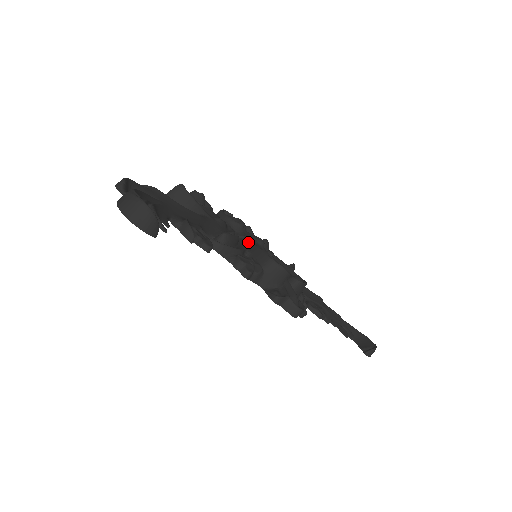
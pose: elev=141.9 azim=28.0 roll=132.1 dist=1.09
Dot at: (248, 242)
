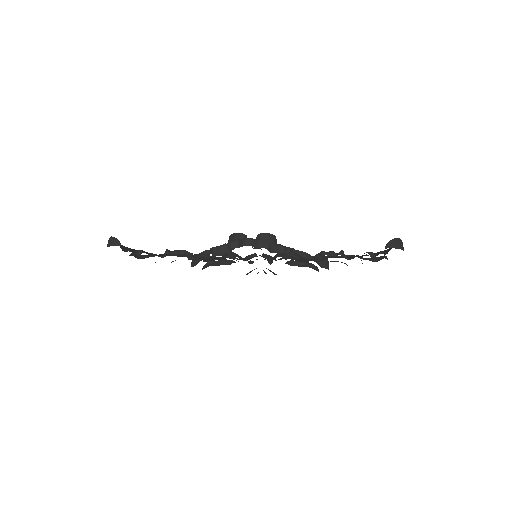
Dot at: occluded
